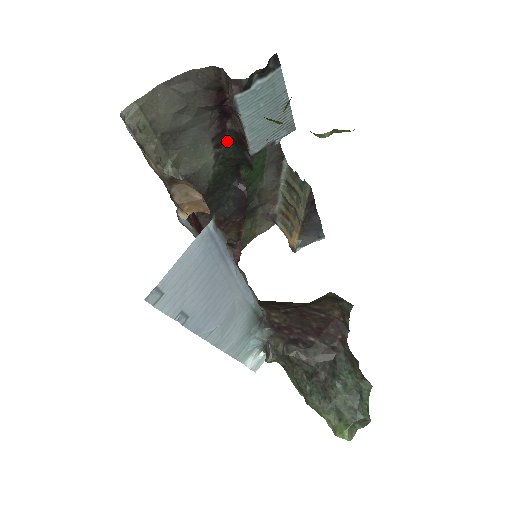
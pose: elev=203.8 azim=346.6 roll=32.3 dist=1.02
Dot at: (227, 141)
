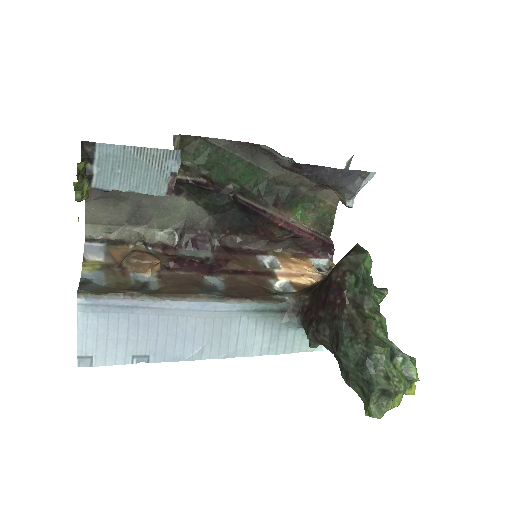
Dot at: (180, 184)
